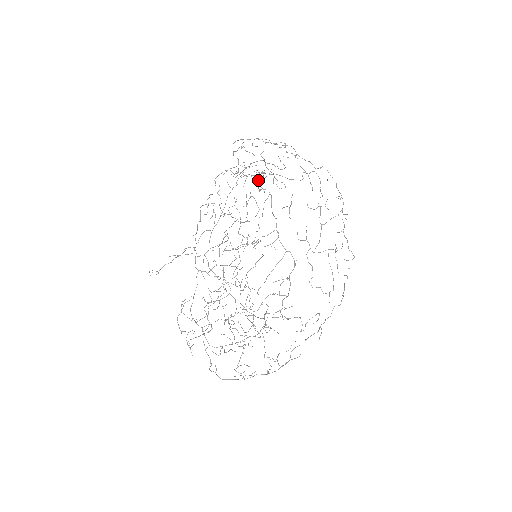
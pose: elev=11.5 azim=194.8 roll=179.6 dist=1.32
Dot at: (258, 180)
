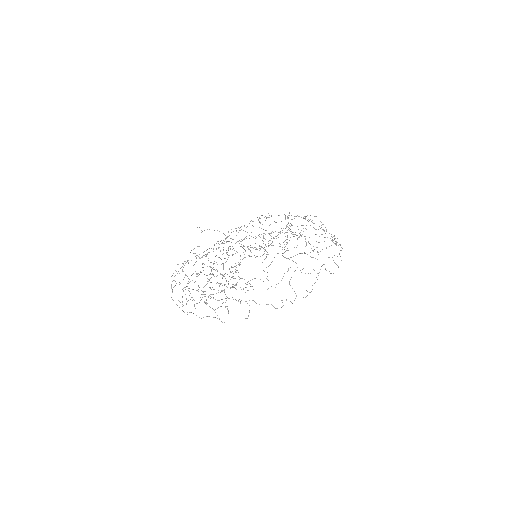
Dot at: occluded
